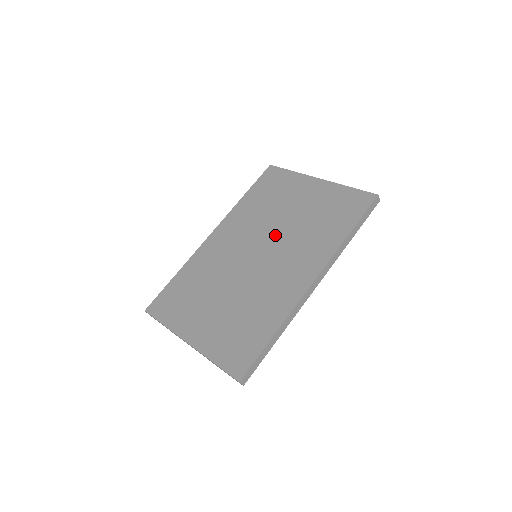
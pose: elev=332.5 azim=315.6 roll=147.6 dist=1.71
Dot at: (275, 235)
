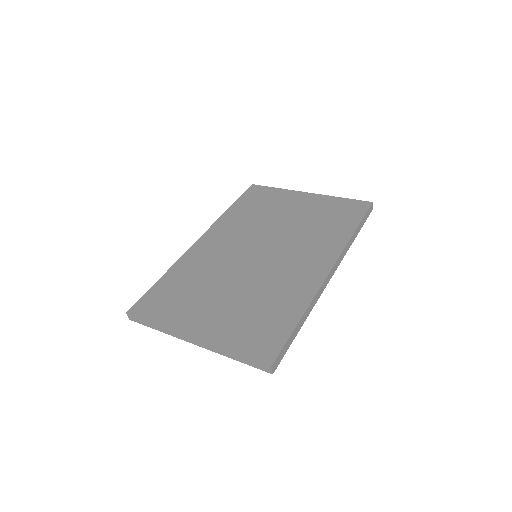
Dot at: (275, 236)
